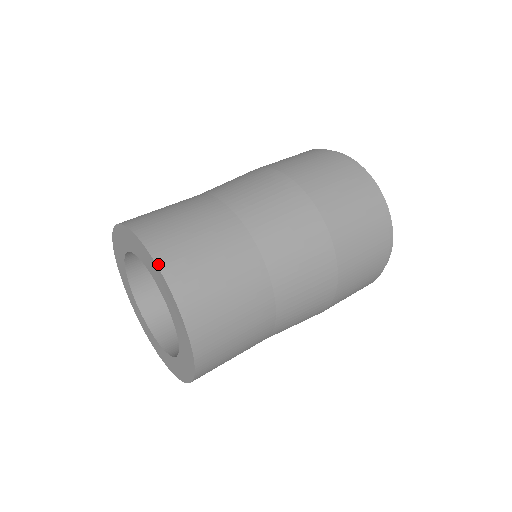
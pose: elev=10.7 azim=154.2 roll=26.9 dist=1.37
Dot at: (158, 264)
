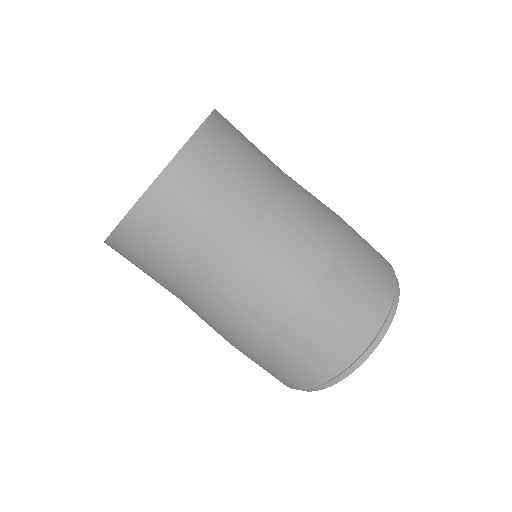
Dot at: occluded
